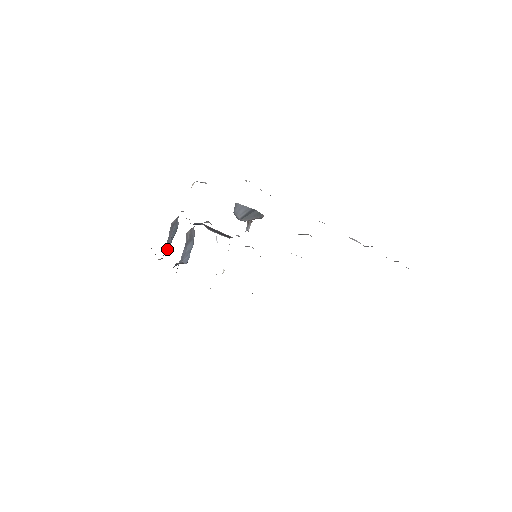
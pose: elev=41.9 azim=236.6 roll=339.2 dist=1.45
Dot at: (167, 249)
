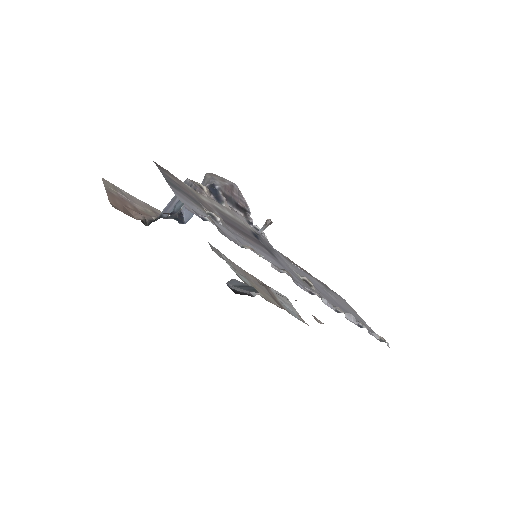
Dot at: (167, 212)
